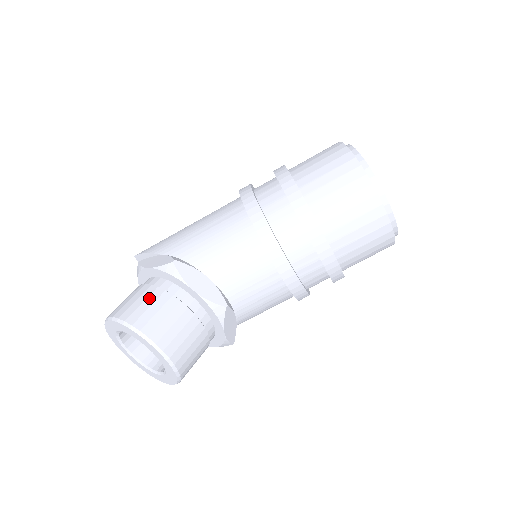
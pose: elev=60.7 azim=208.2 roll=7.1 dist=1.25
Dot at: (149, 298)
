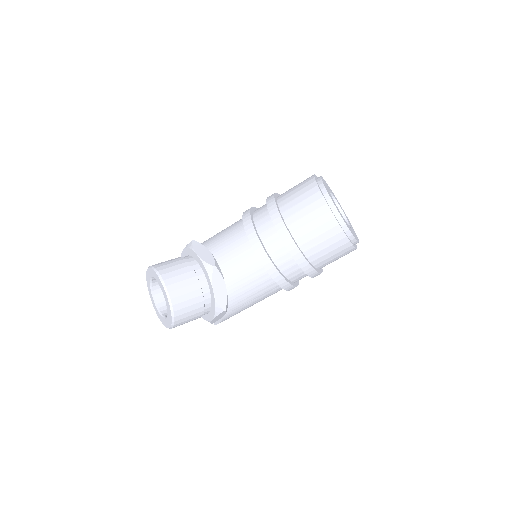
Dot at: (172, 259)
